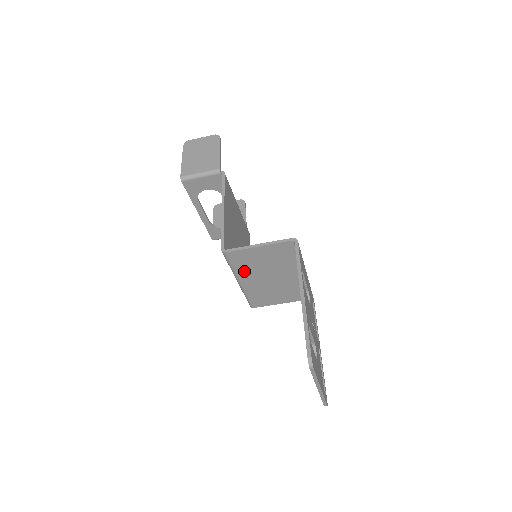
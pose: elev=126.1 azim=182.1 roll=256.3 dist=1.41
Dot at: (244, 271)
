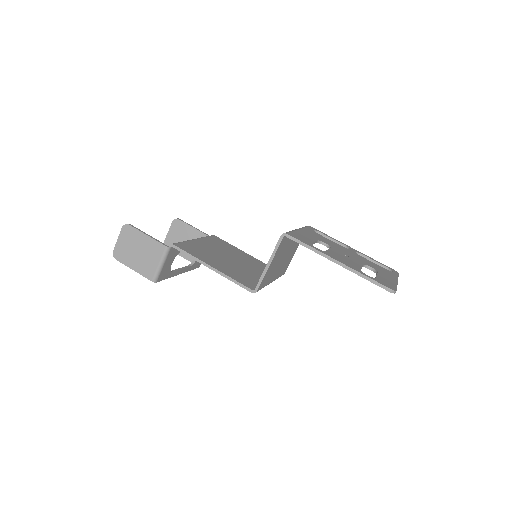
Dot at: (270, 278)
